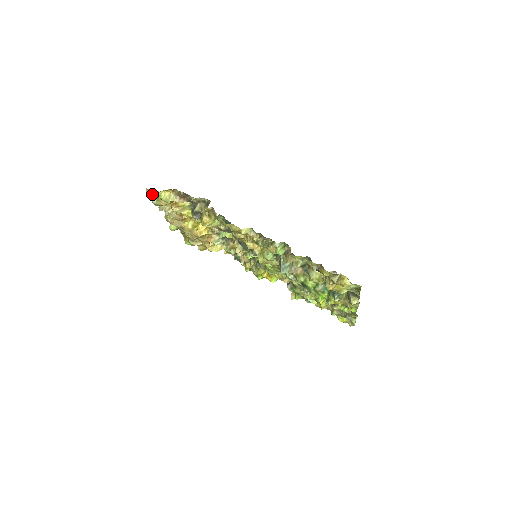
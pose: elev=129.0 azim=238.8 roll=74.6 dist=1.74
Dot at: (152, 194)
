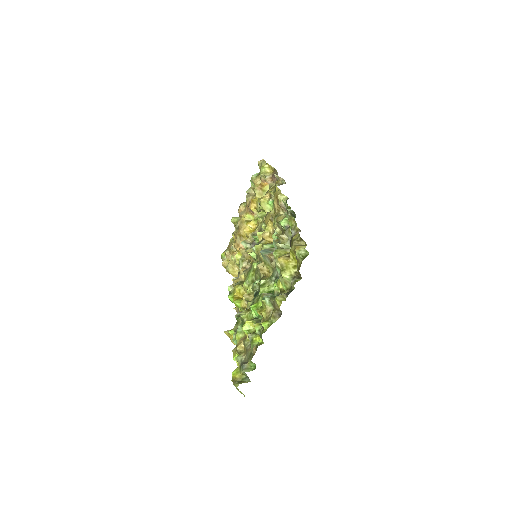
Dot at: (260, 166)
